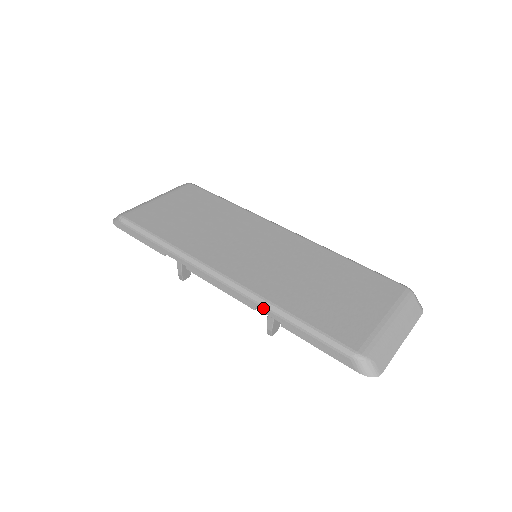
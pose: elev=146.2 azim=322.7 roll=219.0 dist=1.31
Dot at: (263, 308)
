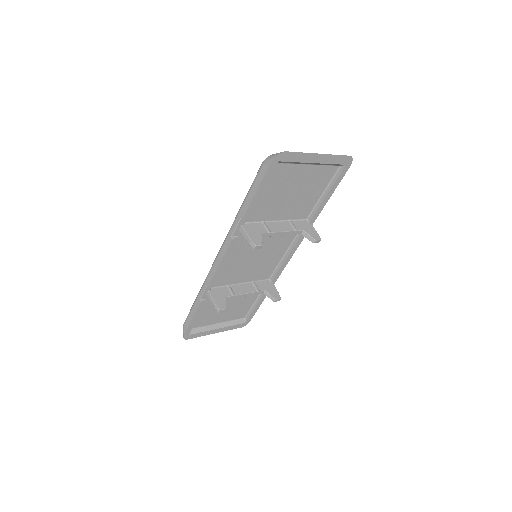
Dot at: (232, 228)
